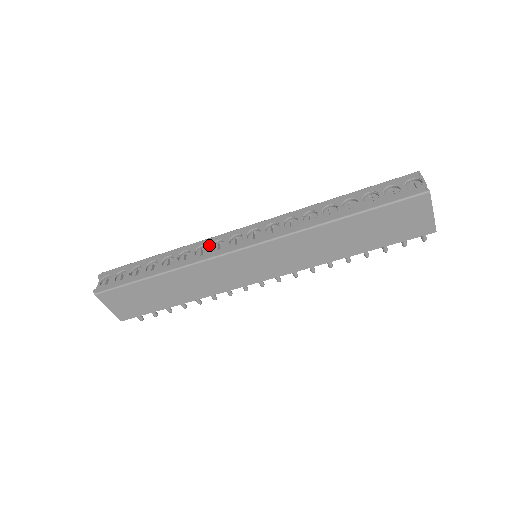
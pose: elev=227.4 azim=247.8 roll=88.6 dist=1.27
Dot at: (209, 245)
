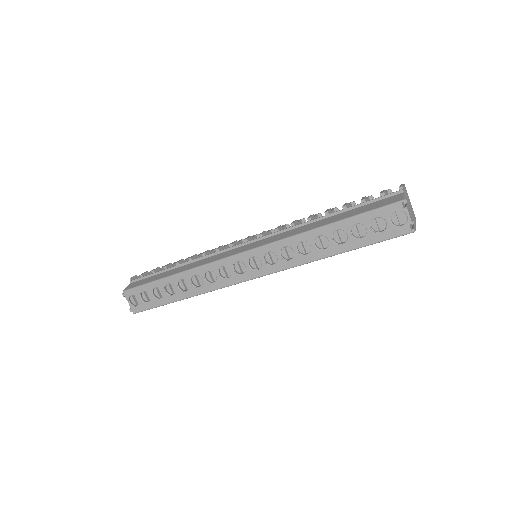
Dot at: (216, 272)
